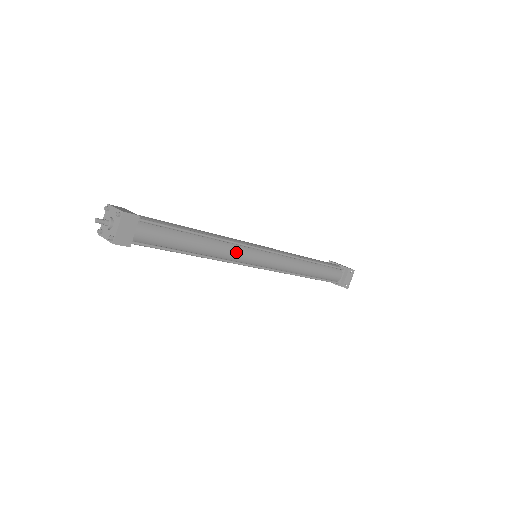
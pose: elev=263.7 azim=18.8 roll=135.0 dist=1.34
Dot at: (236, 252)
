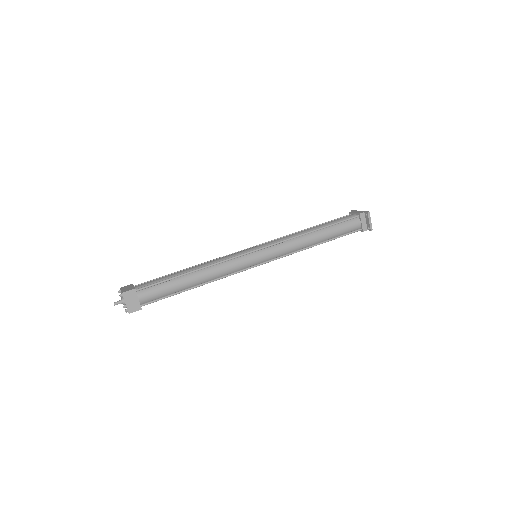
Dot at: (229, 267)
